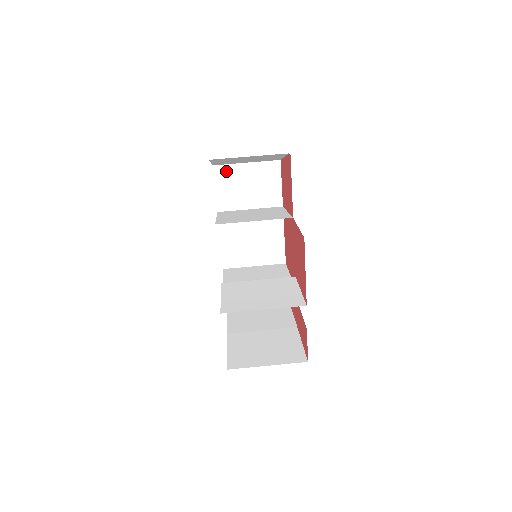
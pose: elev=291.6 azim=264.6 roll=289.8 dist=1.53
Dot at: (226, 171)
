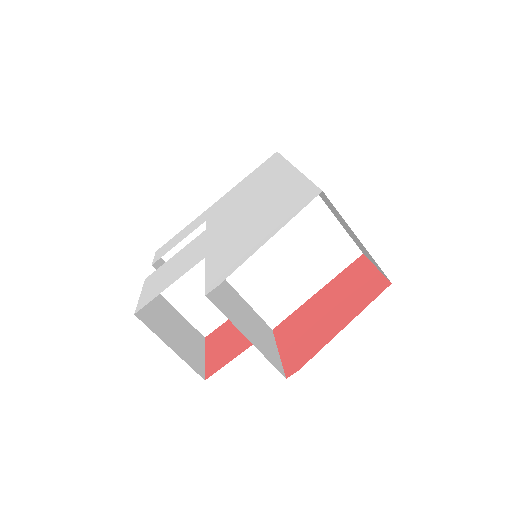
Dot at: (333, 206)
